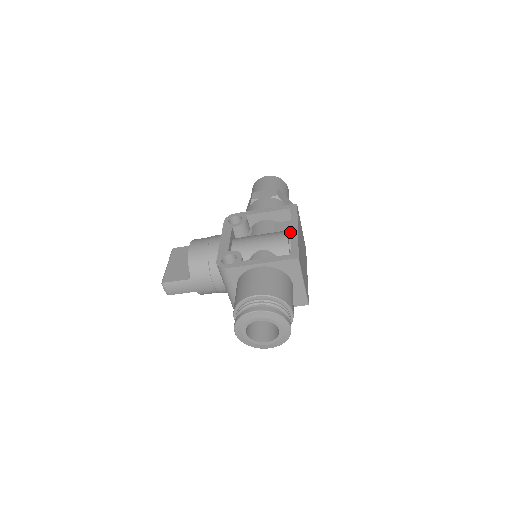
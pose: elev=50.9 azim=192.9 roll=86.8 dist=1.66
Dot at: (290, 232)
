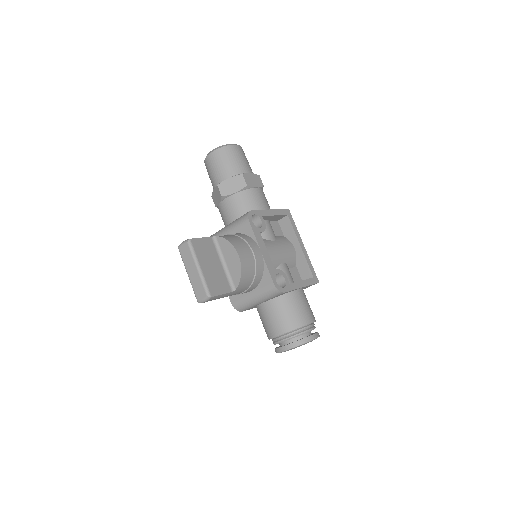
Dot at: occluded
